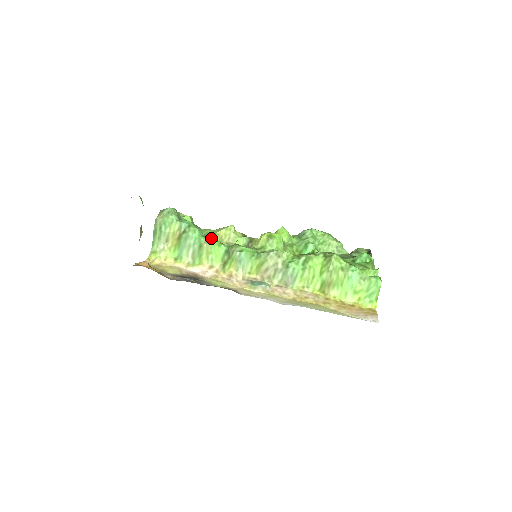
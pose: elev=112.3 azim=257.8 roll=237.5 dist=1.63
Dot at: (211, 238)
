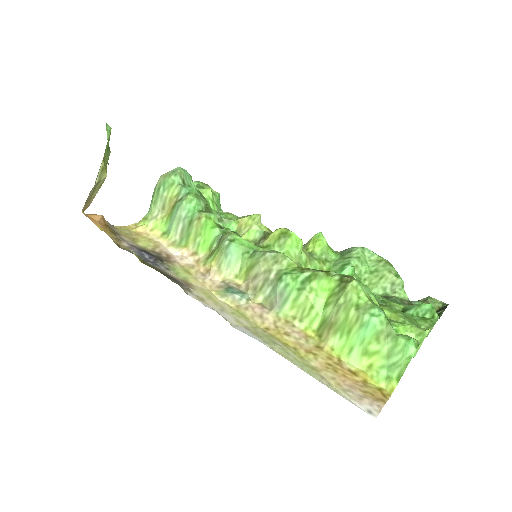
Dot at: (206, 215)
